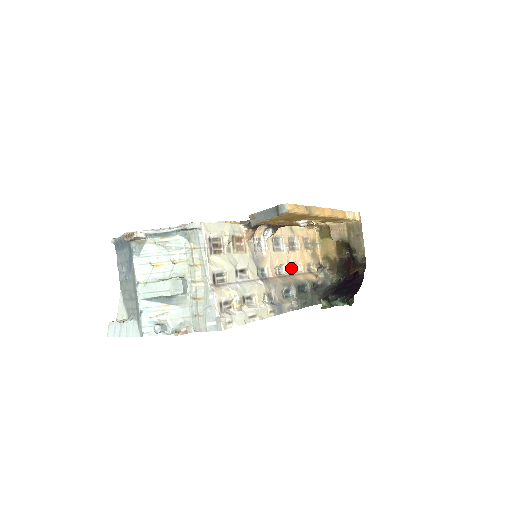
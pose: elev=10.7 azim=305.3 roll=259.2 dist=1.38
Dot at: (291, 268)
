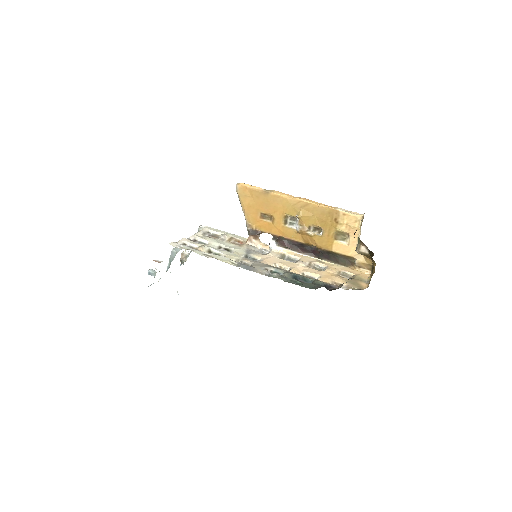
Dot at: occluded
